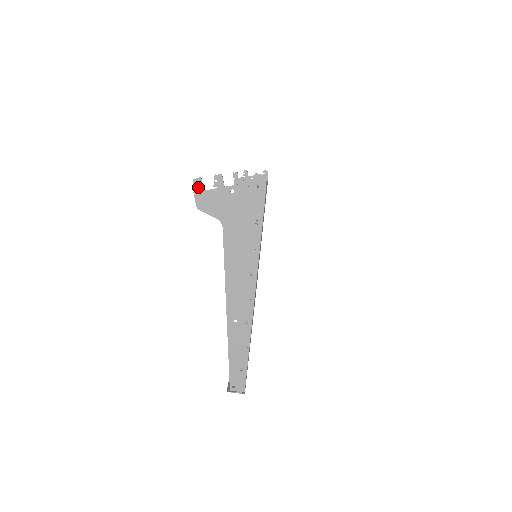
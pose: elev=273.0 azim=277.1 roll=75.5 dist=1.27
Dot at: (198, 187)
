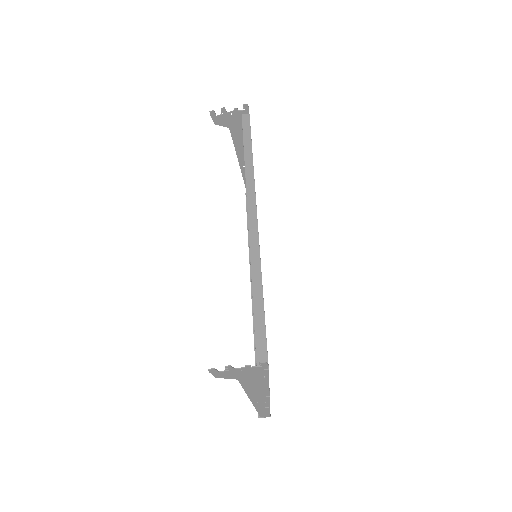
Dot at: (213, 372)
